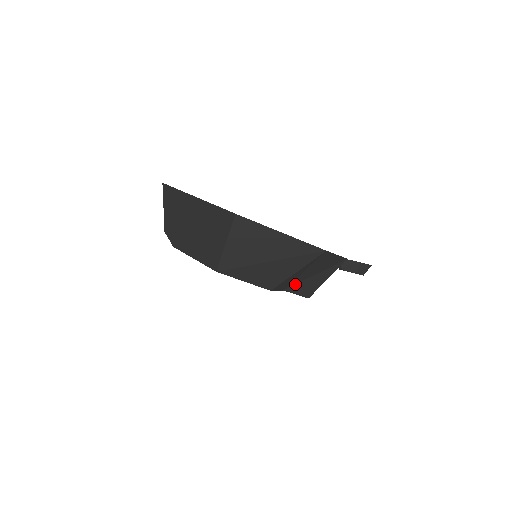
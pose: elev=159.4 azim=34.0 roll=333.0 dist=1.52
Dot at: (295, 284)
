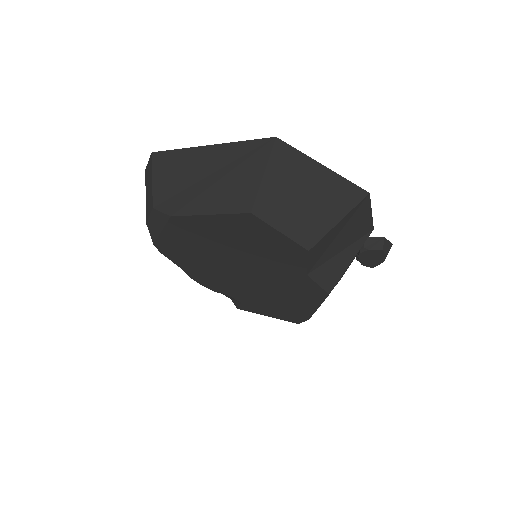
Dot at: (320, 265)
